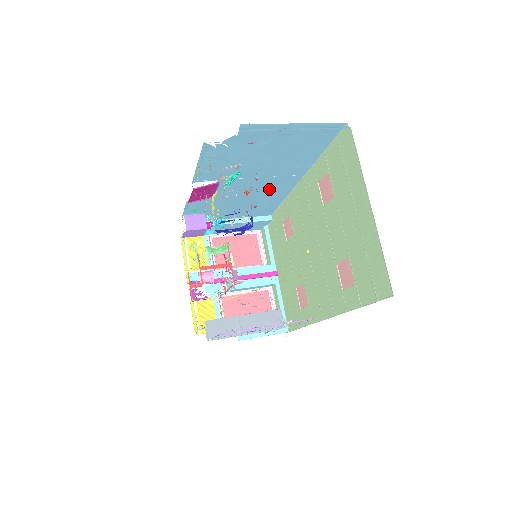
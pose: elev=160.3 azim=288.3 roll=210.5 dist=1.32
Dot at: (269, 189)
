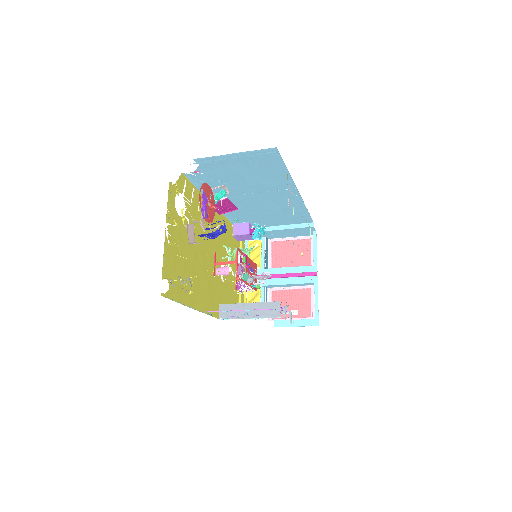
Dot at: (280, 201)
